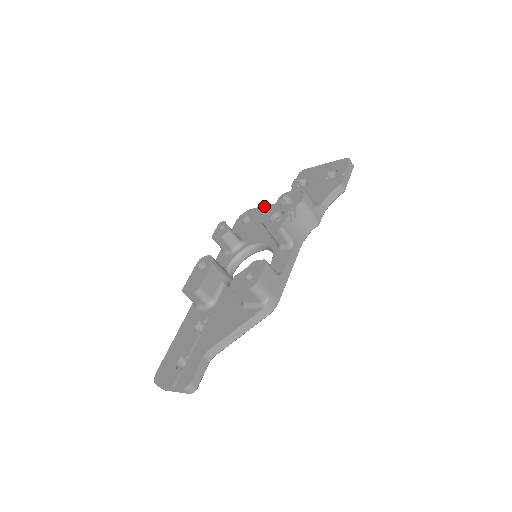
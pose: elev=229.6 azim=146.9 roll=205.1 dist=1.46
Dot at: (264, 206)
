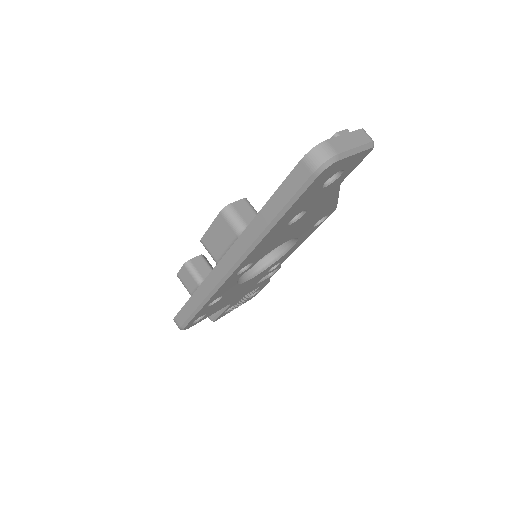
Dot at: occluded
